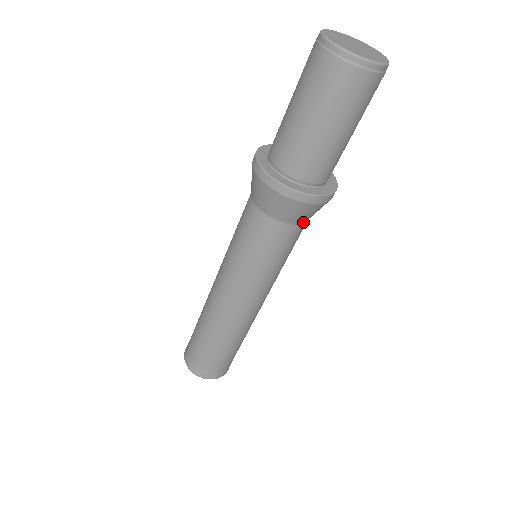
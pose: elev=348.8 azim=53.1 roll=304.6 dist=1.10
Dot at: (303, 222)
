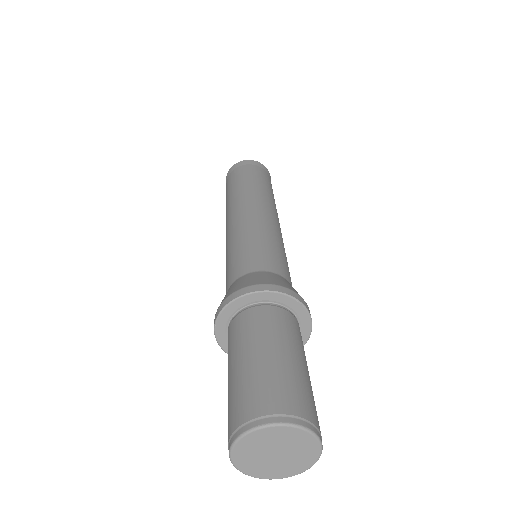
Dot at: occluded
